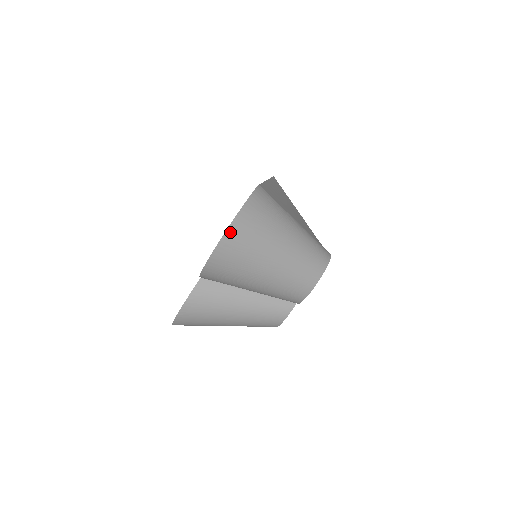
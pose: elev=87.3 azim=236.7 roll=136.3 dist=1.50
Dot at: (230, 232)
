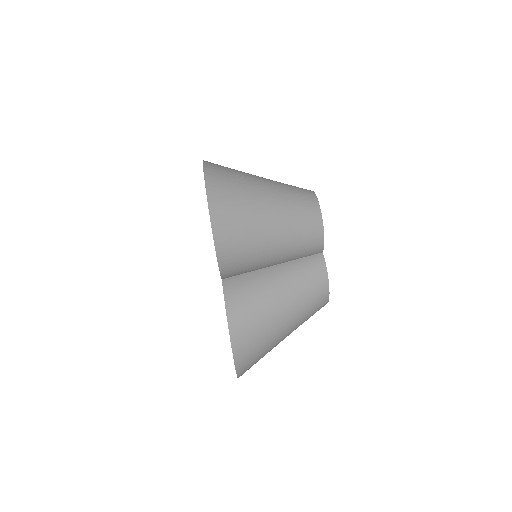
Dot at: (209, 185)
